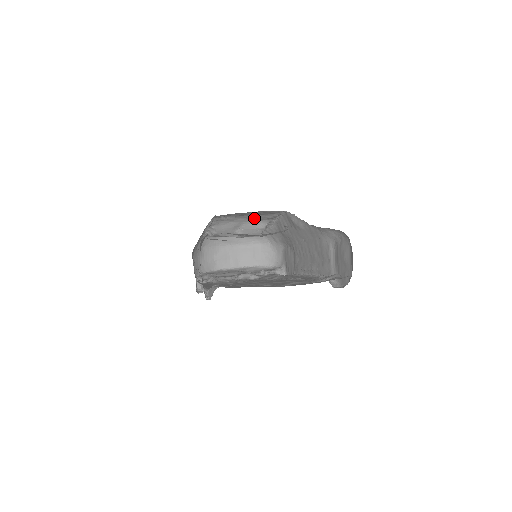
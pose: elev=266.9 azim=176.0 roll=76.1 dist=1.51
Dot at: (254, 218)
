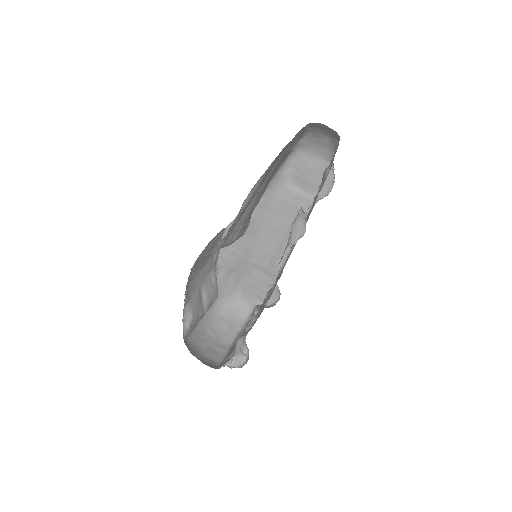
Dot at: (206, 271)
